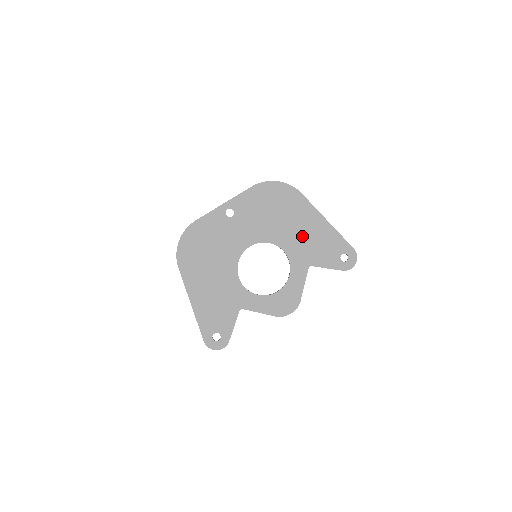
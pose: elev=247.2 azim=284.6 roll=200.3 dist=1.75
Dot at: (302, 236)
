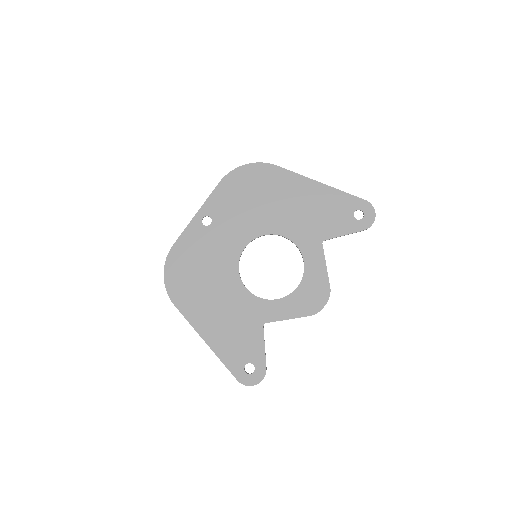
Dot at: (298, 212)
